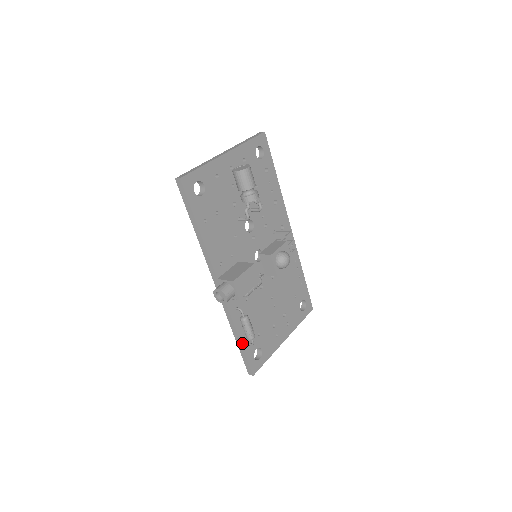
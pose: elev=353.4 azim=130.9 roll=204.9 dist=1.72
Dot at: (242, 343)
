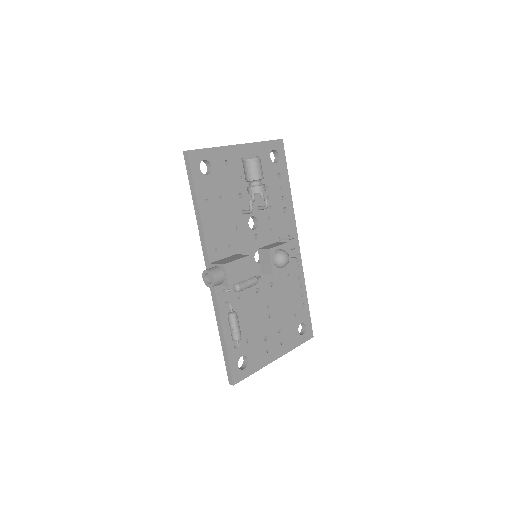
Dot at: (226, 343)
